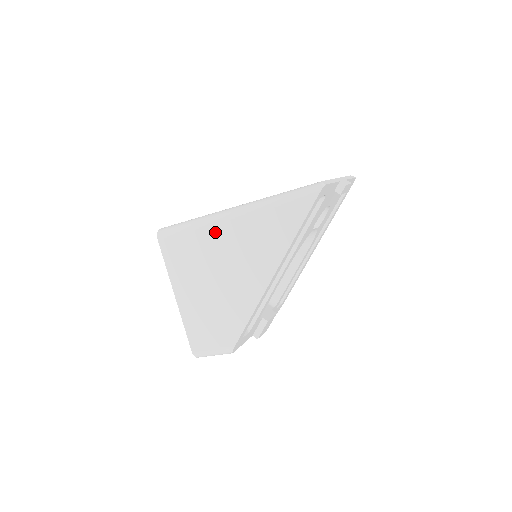
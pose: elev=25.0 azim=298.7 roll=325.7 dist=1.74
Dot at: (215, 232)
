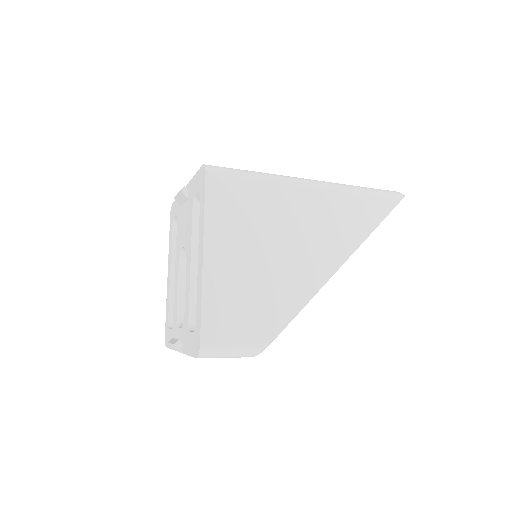
Dot at: (289, 195)
